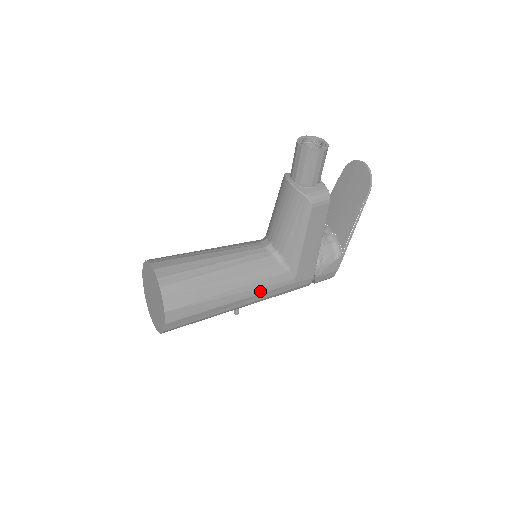
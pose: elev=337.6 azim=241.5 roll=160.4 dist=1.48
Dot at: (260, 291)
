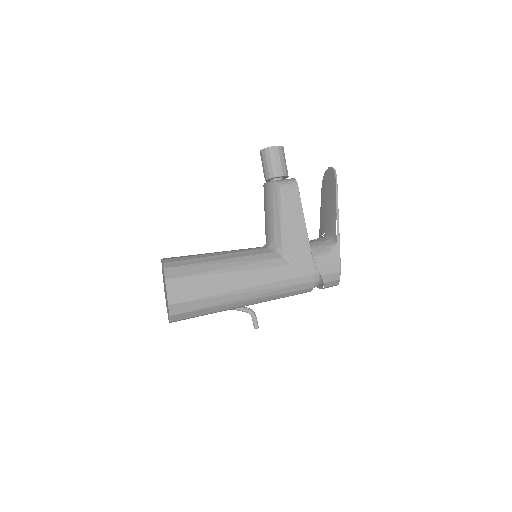
Dot at: (258, 273)
